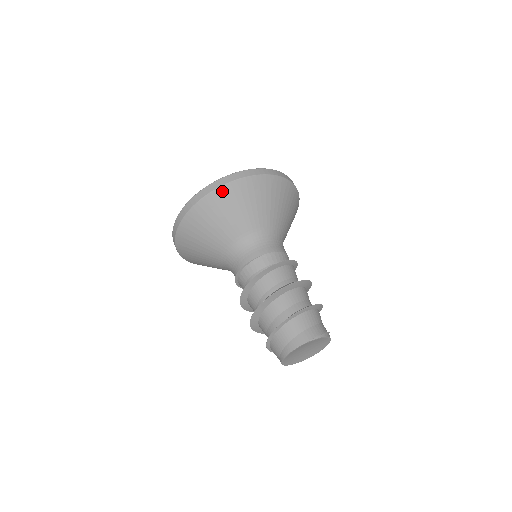
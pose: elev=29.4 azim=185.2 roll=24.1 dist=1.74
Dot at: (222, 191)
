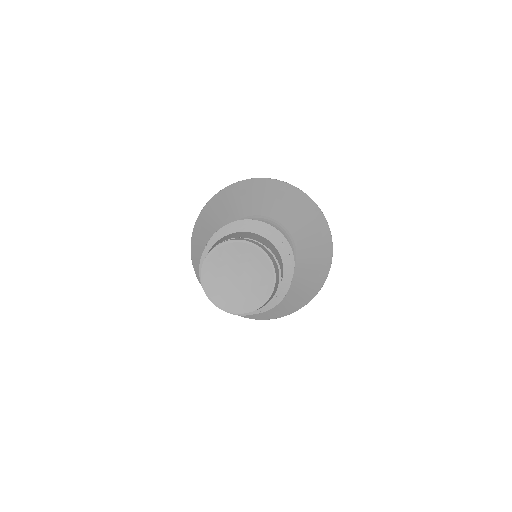
Dot at: (207, 207)
